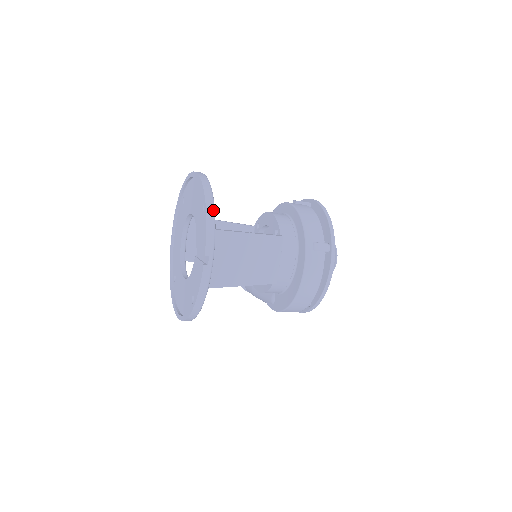
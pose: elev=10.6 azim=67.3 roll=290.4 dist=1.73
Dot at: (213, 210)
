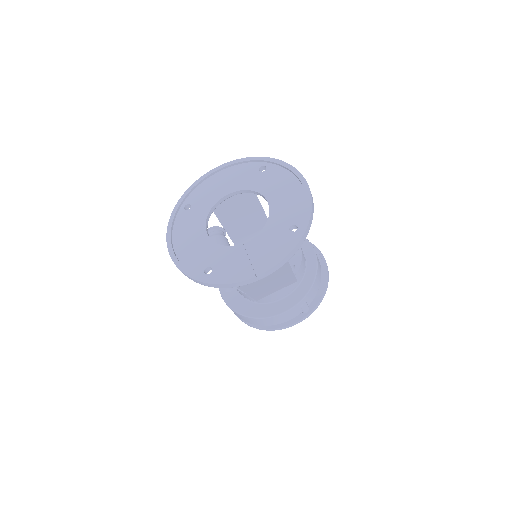
Dot at: occluded
